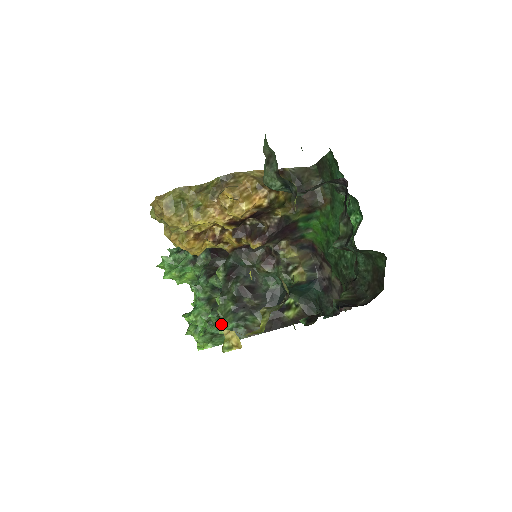
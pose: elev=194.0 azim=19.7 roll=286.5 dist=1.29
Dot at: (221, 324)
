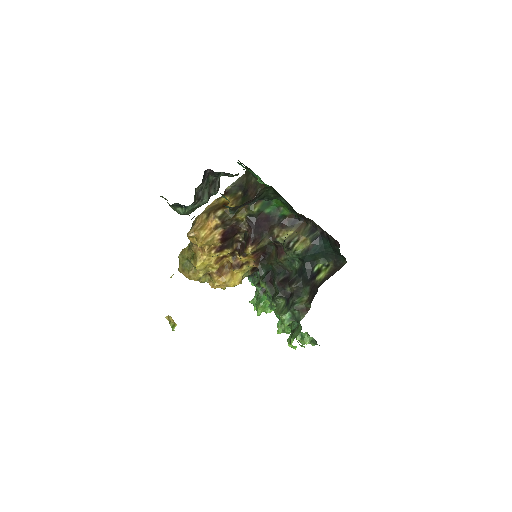
Dot at: (281, 319)
